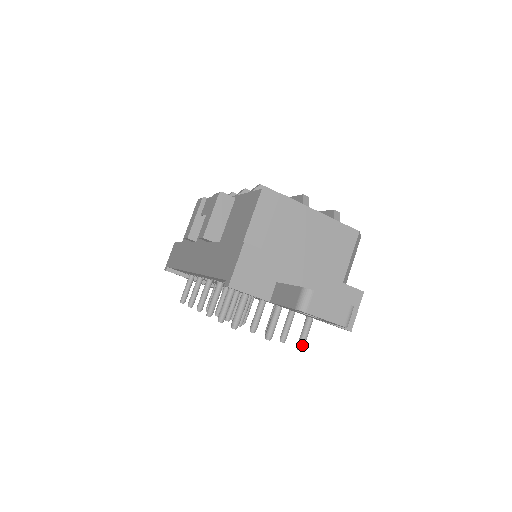
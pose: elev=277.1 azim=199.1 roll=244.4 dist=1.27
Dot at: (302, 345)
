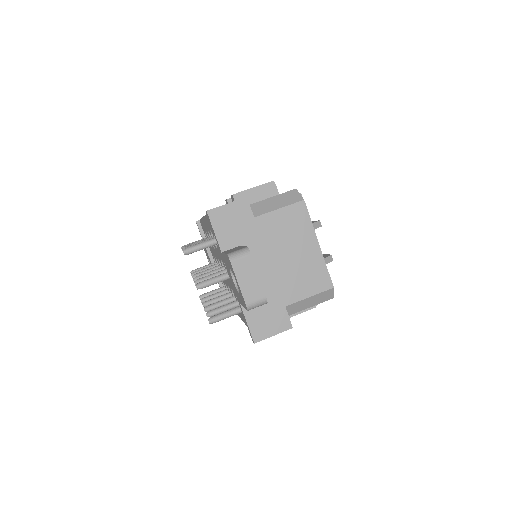
Dot at: (214, 319)
